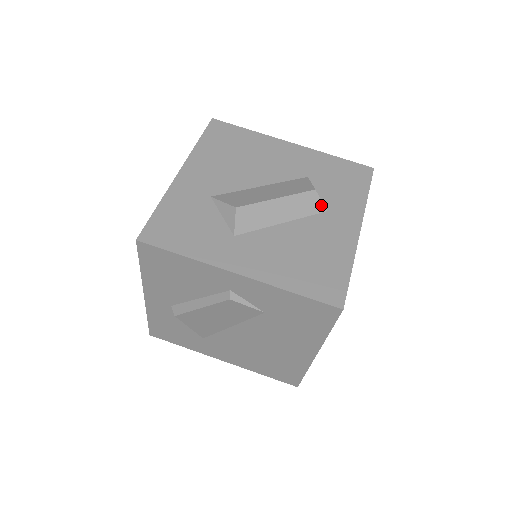
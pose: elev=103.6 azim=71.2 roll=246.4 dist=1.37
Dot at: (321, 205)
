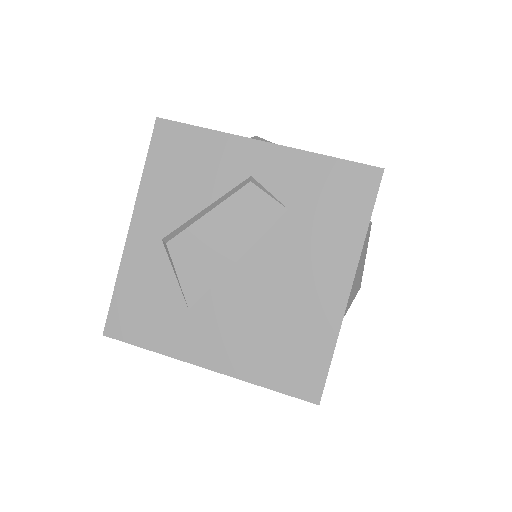
Dot at: occluded
